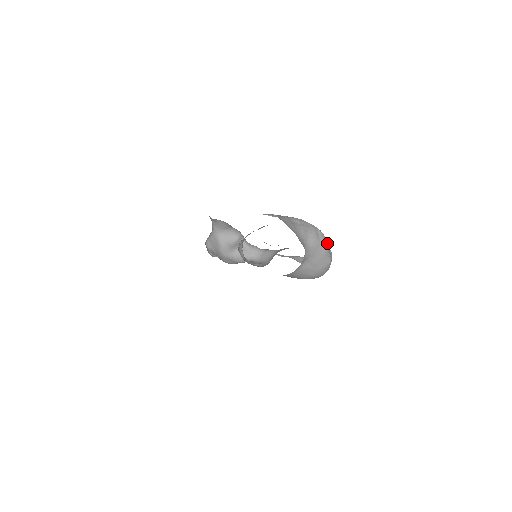
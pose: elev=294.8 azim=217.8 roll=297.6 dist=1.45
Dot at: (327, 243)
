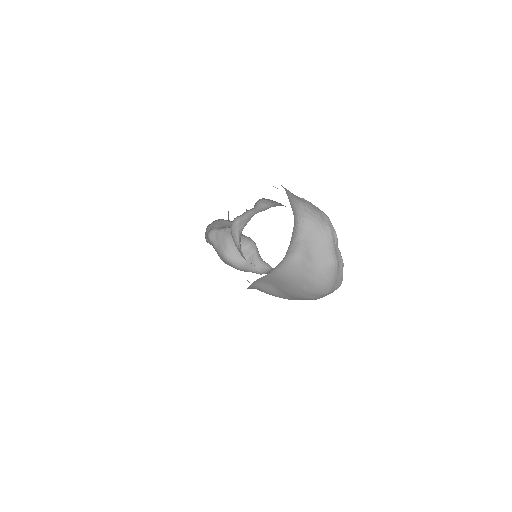
Dot at: (334, 234)
